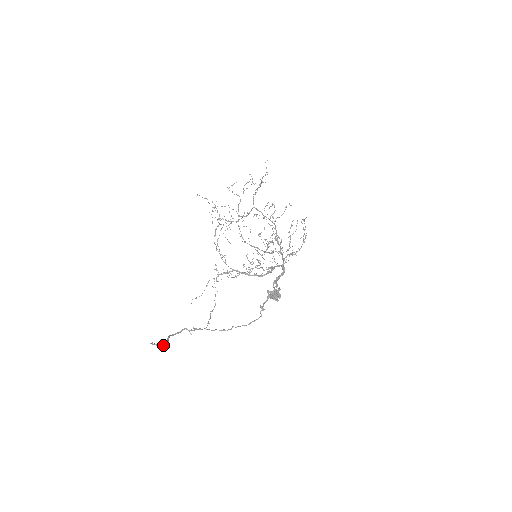
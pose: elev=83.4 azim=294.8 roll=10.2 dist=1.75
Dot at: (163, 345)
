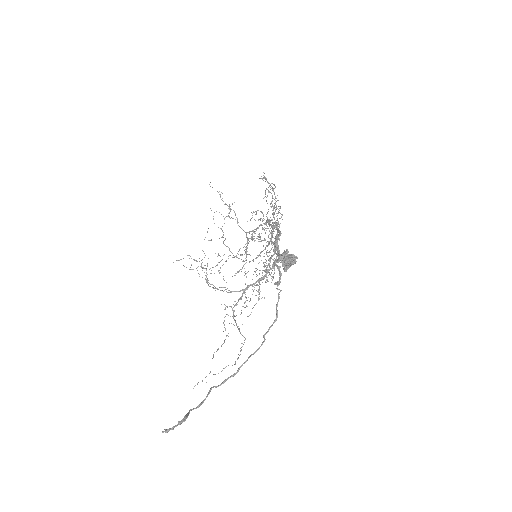
Dot at: (180, 422)
